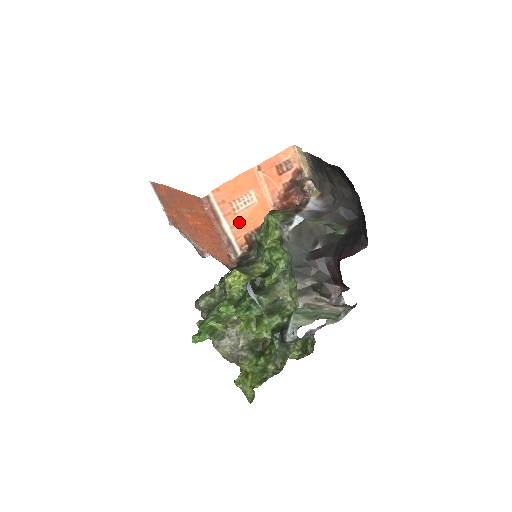
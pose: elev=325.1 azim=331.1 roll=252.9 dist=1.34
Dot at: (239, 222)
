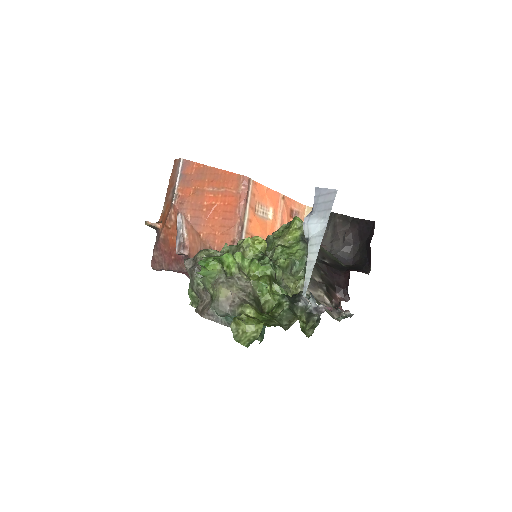
Dot at: (254, 222)
